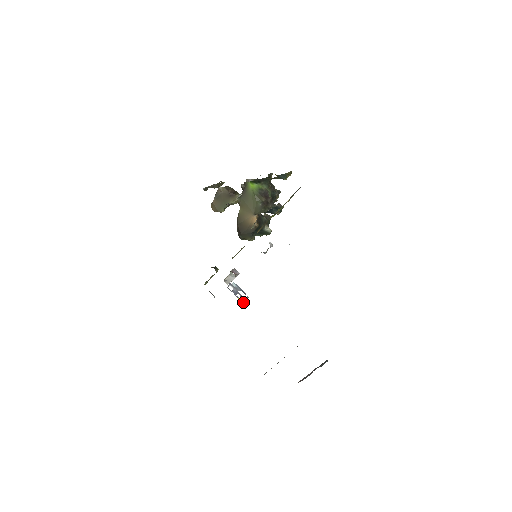
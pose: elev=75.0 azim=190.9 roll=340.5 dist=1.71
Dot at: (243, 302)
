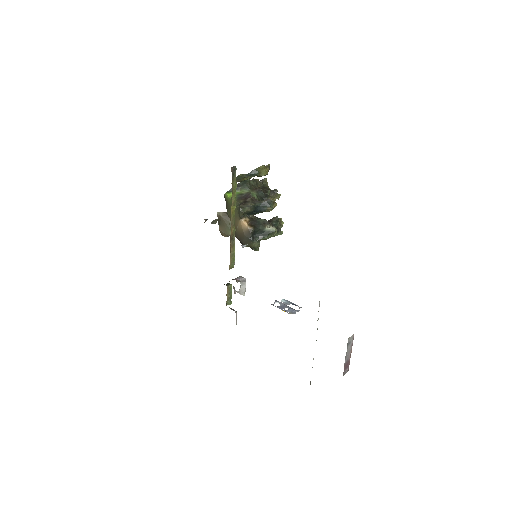
Dot at: (291, 313)
